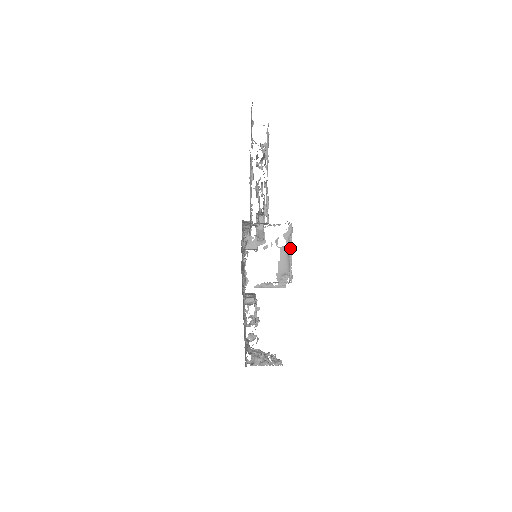
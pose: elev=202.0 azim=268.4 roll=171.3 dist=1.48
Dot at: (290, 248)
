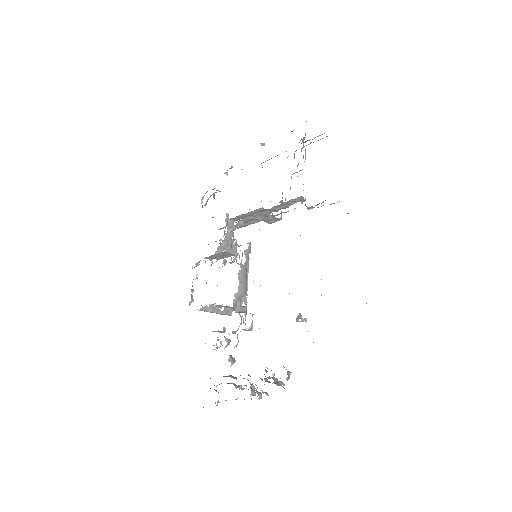
Dot at: (247, 268)
